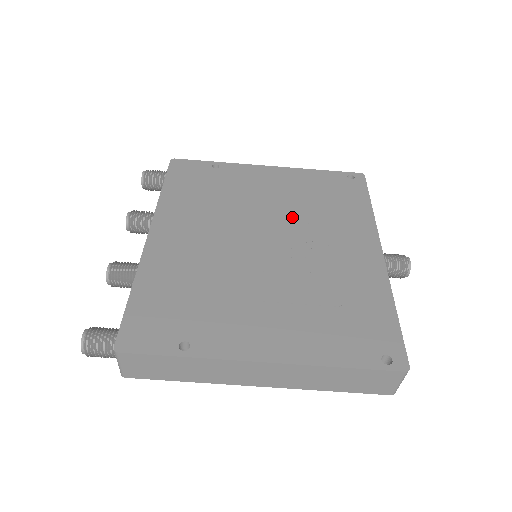
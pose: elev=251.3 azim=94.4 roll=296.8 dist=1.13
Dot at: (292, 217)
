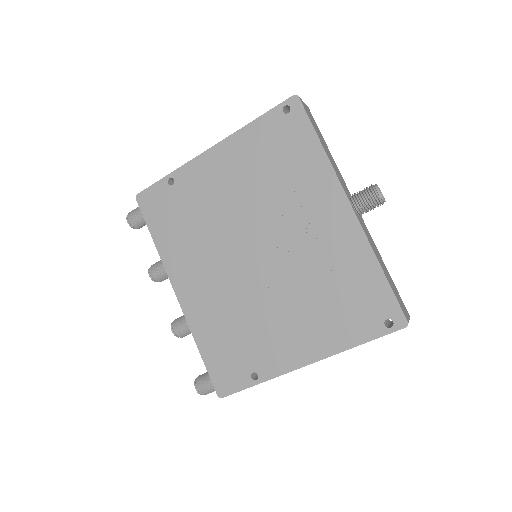
Dot at: (261, 209)
